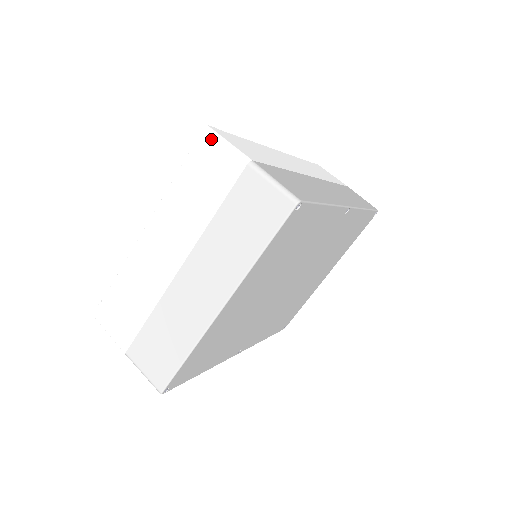
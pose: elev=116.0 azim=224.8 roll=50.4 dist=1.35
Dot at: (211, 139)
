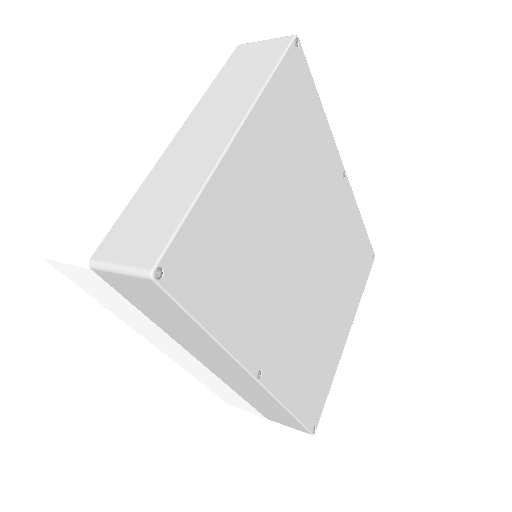
Dot at: (198, 55)
